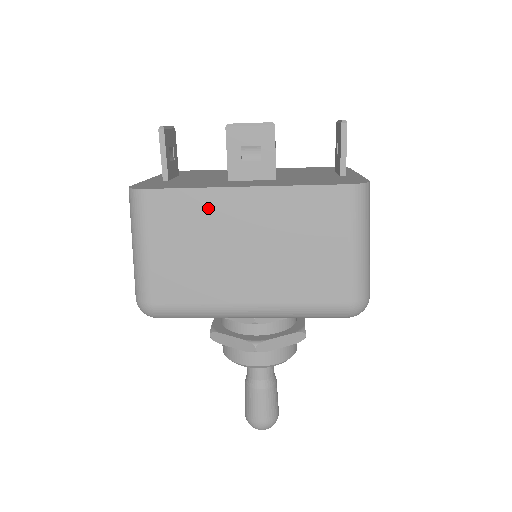
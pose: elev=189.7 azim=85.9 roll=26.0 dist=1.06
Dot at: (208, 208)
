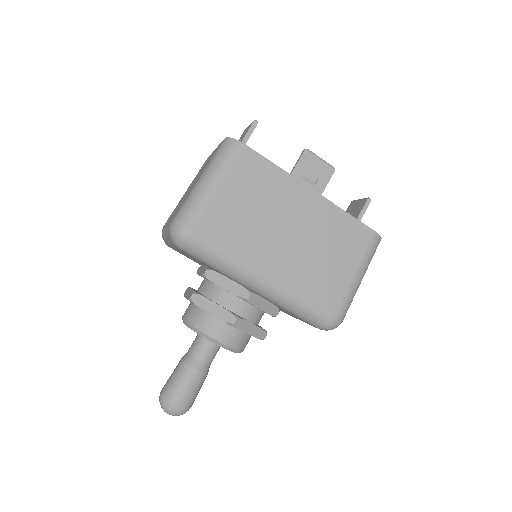
Dot at: (281, 187)
